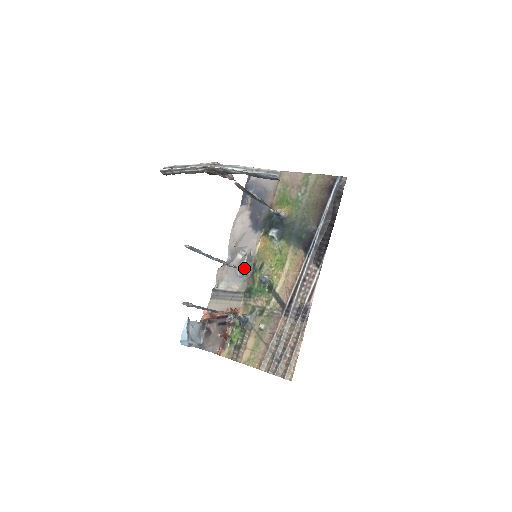
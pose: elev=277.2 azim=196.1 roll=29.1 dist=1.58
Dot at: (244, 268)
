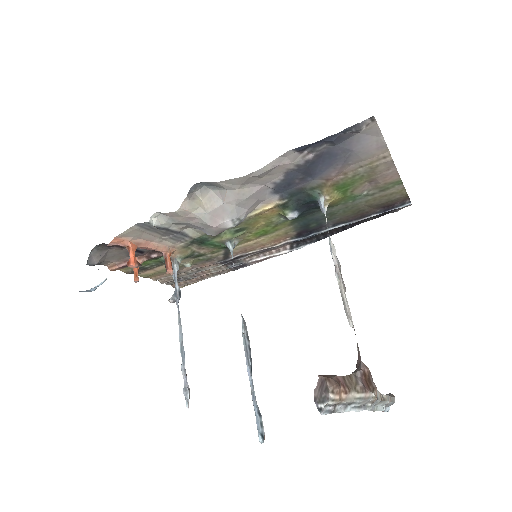
Dot at: occluded
